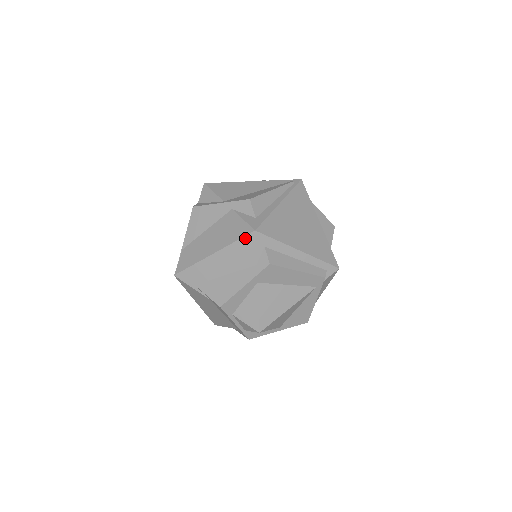
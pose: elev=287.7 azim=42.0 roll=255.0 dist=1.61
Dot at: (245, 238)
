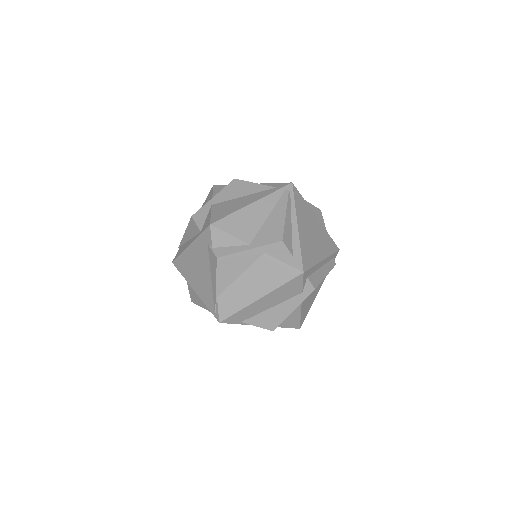
Dot at: (293, 280)
